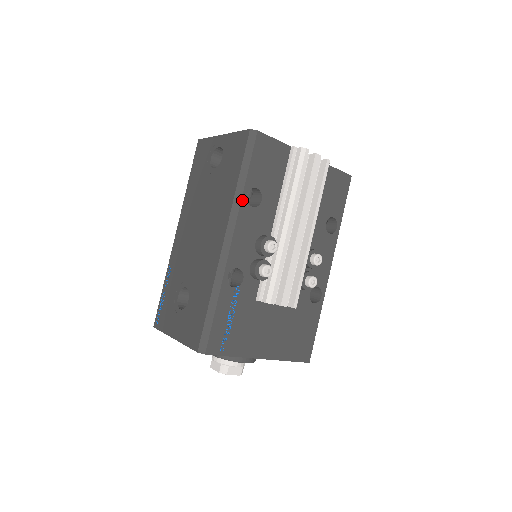
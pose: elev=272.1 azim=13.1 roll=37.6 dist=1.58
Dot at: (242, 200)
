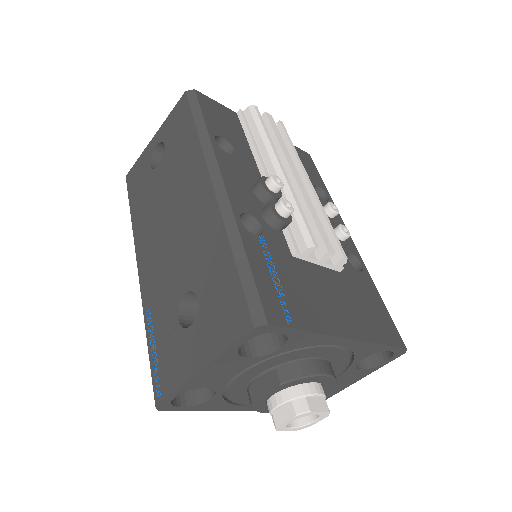
Dot at: (212, 144)
